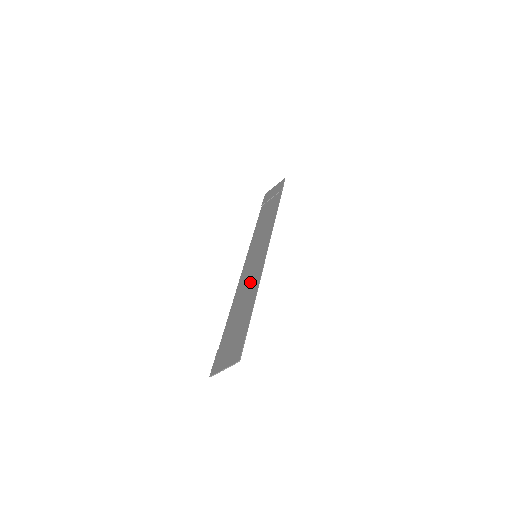
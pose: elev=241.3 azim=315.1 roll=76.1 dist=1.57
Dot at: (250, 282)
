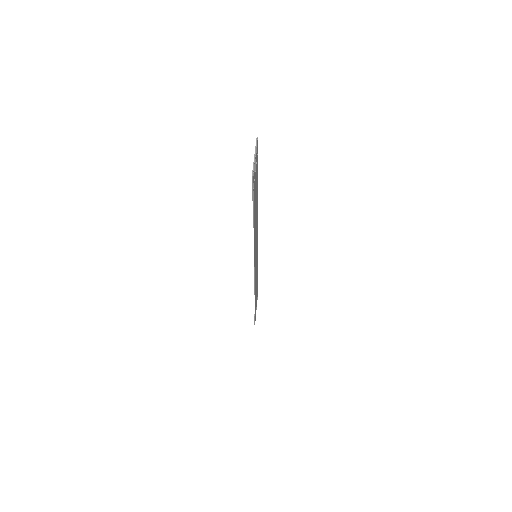
Dot at: occluded
